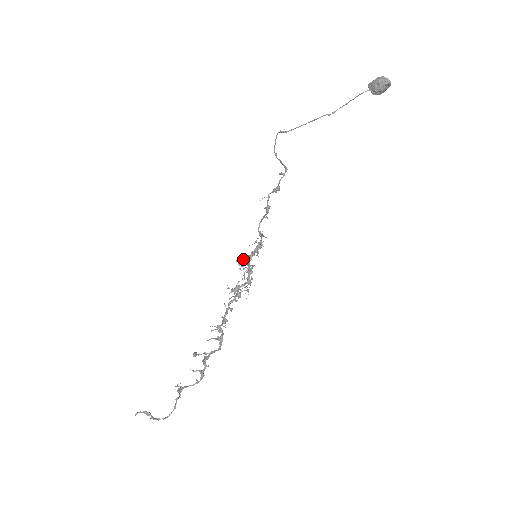
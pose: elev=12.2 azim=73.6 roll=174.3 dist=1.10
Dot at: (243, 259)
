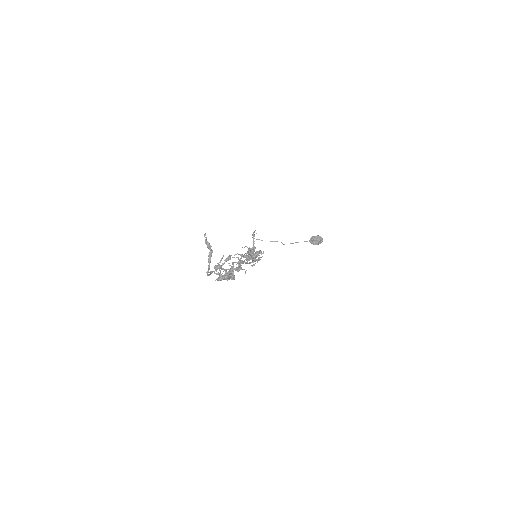
Dot at: (245, 253)
